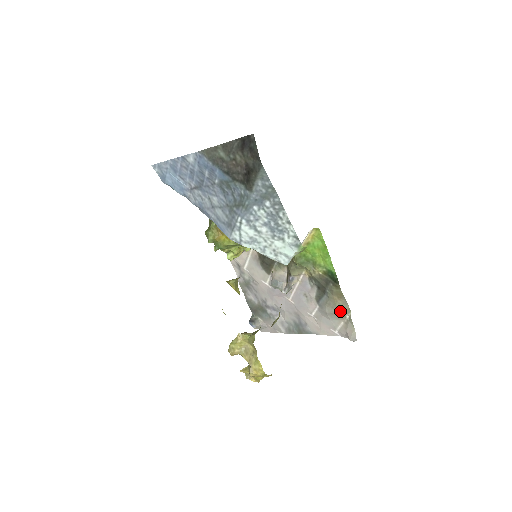
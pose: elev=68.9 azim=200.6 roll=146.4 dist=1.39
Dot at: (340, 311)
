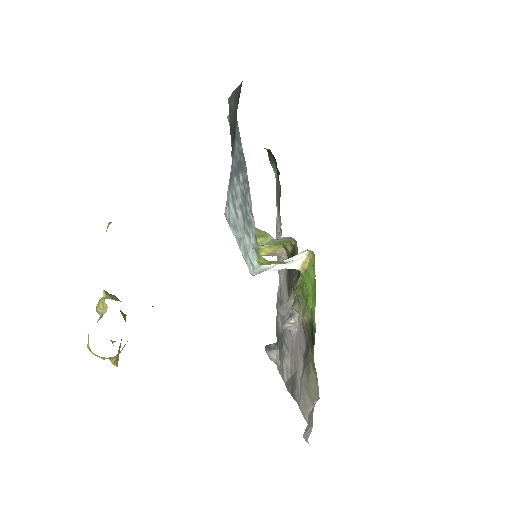
Dot at: (311, 388)
